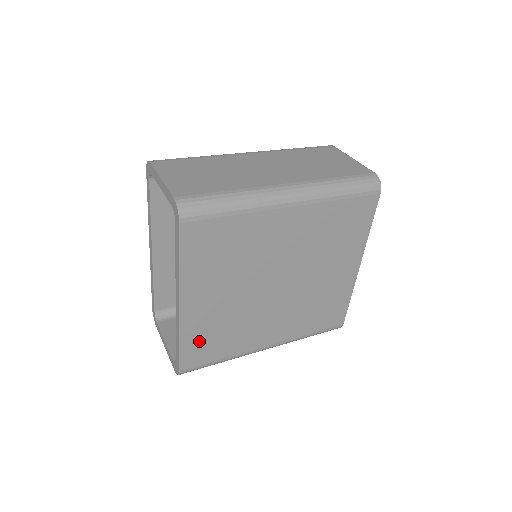
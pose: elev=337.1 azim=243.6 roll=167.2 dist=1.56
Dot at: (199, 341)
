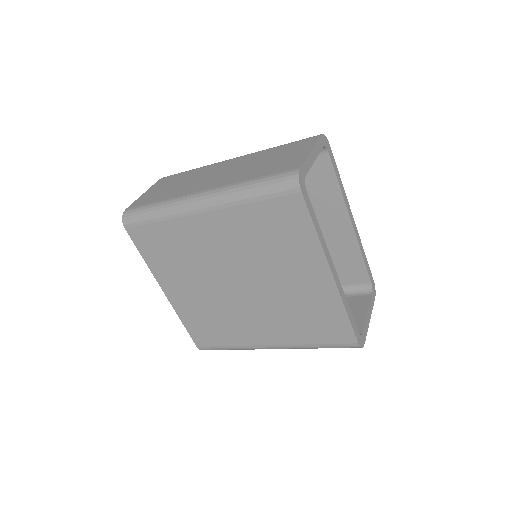
Dot at: (198, 325)
